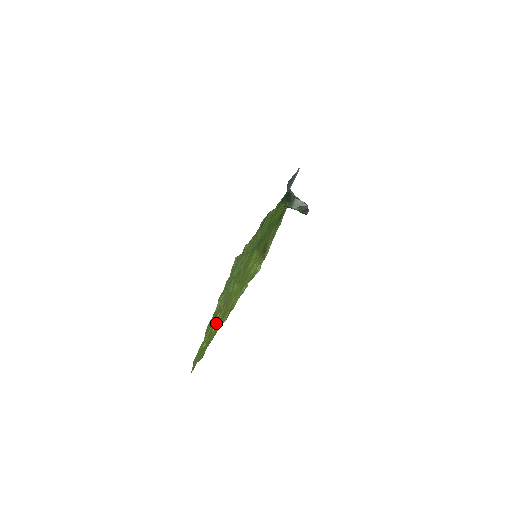
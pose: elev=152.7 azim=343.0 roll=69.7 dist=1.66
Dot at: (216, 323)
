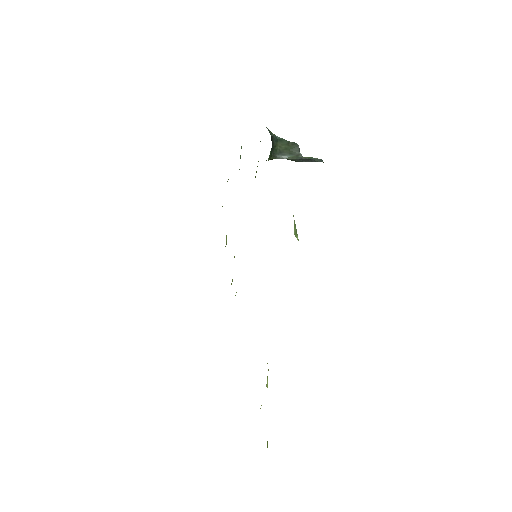
Dot at: occluded
